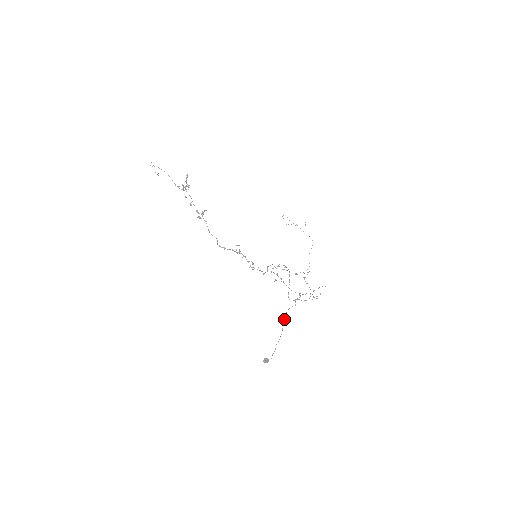
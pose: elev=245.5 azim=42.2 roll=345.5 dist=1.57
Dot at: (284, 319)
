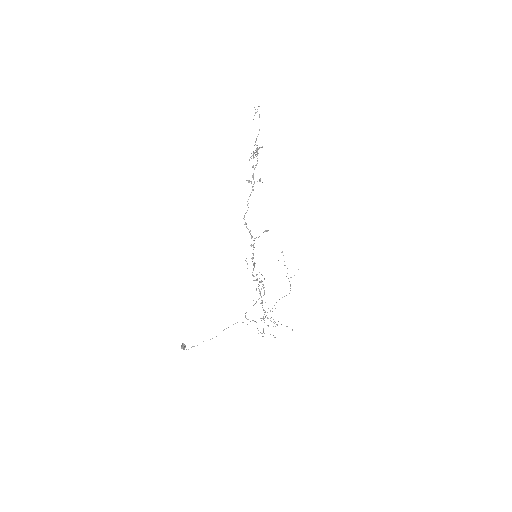
Dot at: occluded
